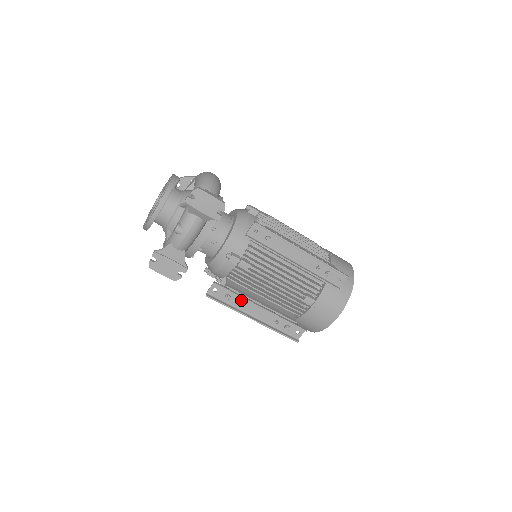
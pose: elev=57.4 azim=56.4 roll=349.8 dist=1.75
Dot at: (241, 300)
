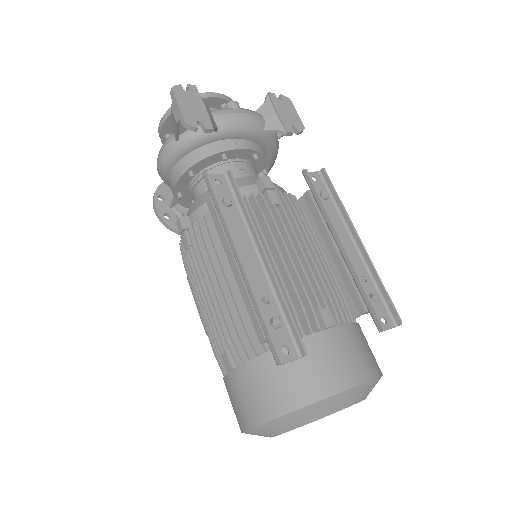
Dot at: (240, 224)
